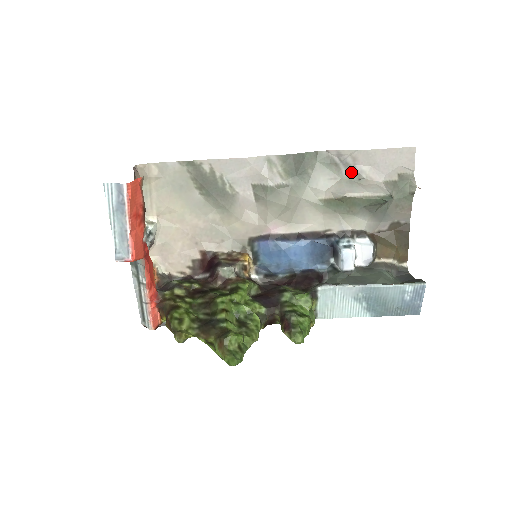
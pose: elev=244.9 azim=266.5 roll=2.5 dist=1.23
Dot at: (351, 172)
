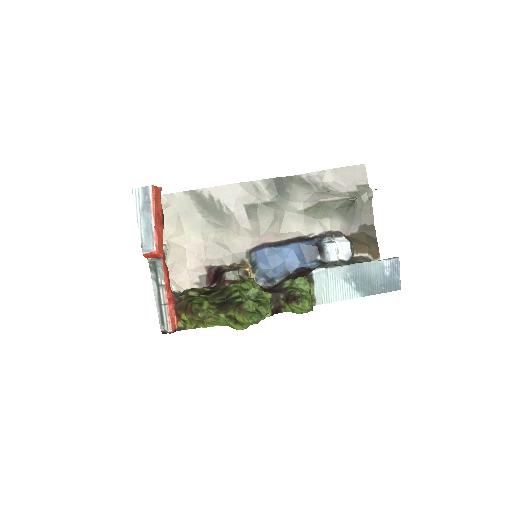
Dot at: (320, 187)
